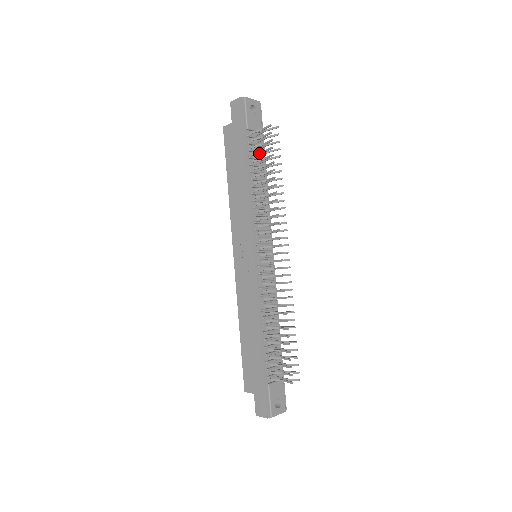
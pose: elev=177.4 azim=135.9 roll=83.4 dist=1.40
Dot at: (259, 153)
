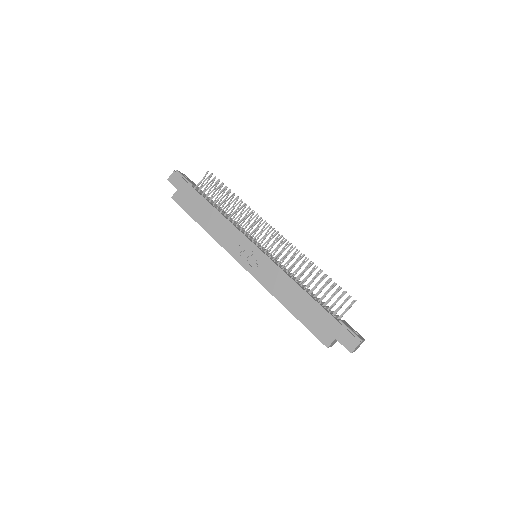
Dot at: (210, 193)
